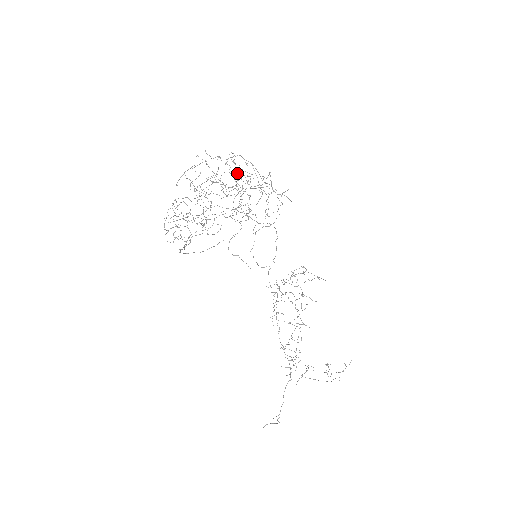
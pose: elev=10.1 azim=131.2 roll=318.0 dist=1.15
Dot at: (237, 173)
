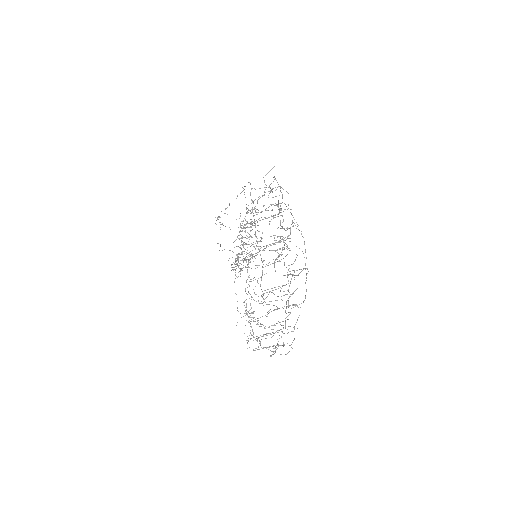
Dot at: occluded
